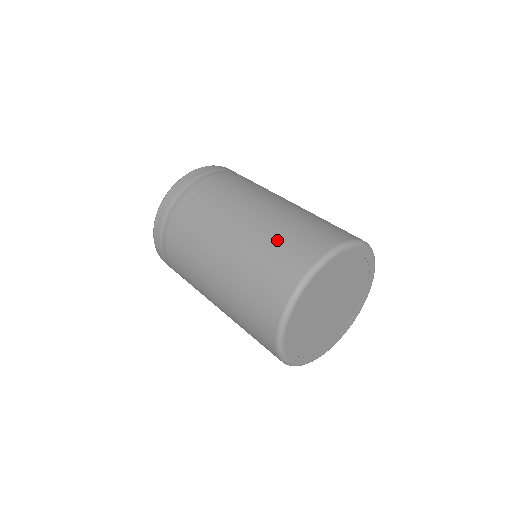
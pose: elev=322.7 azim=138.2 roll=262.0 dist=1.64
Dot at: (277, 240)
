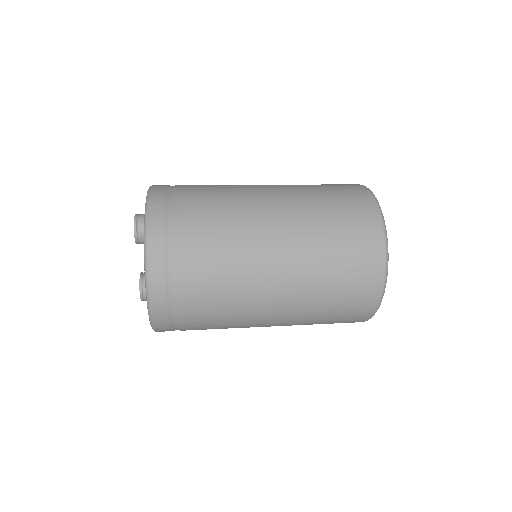
Dot at: (330, 211)
